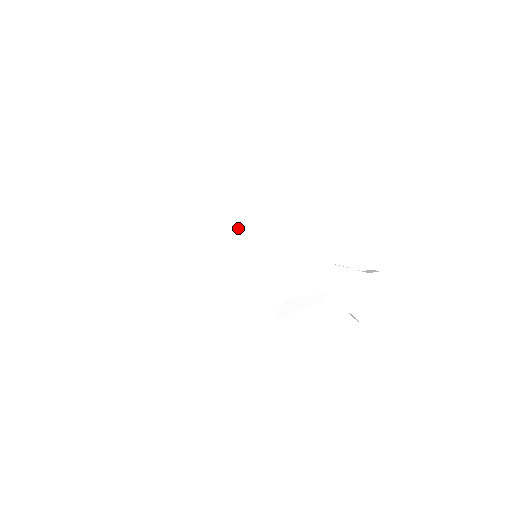
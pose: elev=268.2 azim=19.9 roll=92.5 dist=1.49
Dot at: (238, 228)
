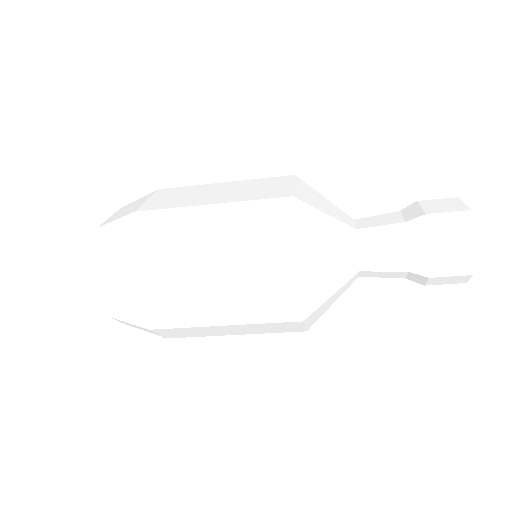
Dot at: (204, 266)
